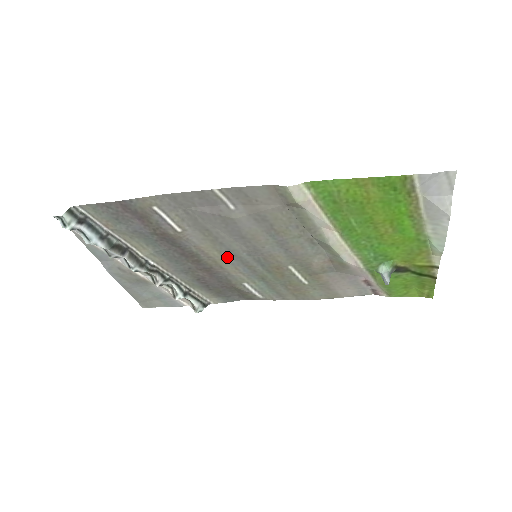
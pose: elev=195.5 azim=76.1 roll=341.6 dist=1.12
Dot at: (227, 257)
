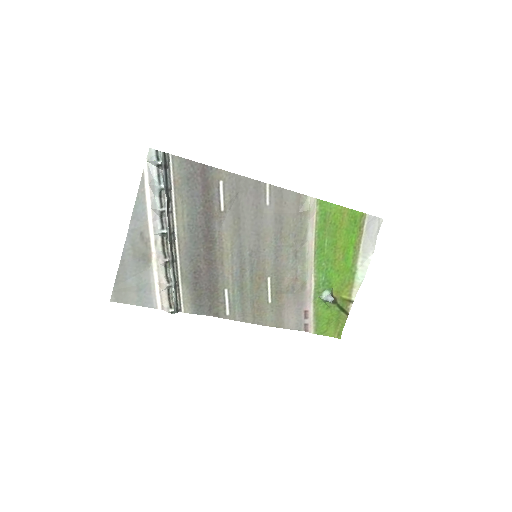
Dot at: (234, 252)
